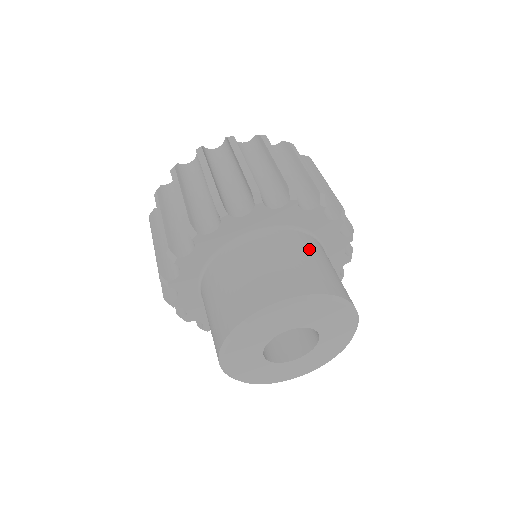
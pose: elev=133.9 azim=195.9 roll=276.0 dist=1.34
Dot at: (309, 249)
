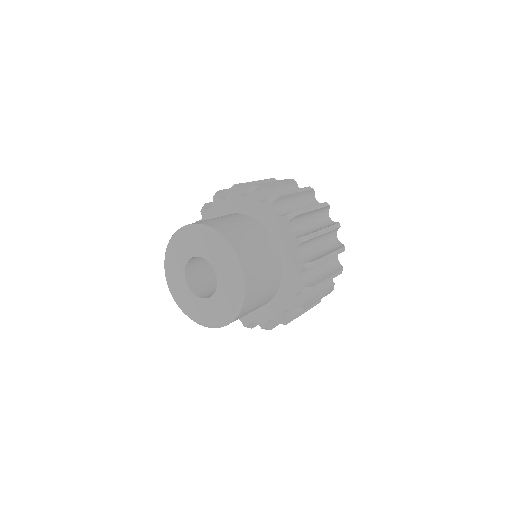
Dot at: (258, 234)
